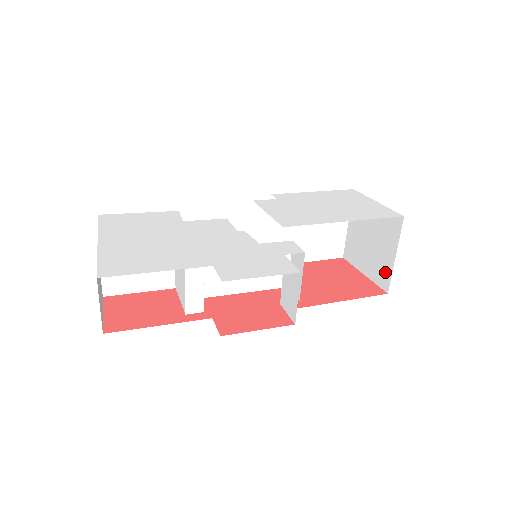
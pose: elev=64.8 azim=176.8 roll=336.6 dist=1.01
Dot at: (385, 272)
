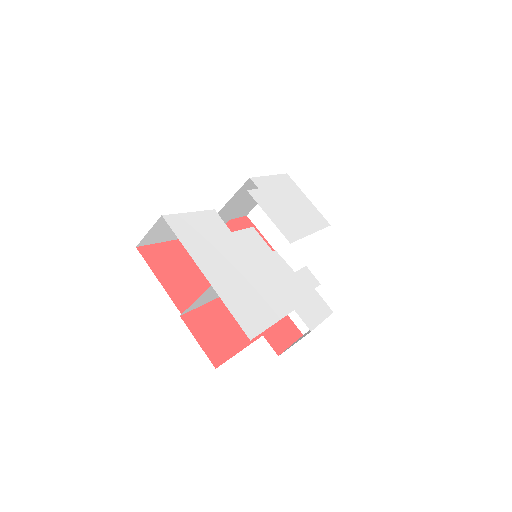
Dot at: (291, 250)
